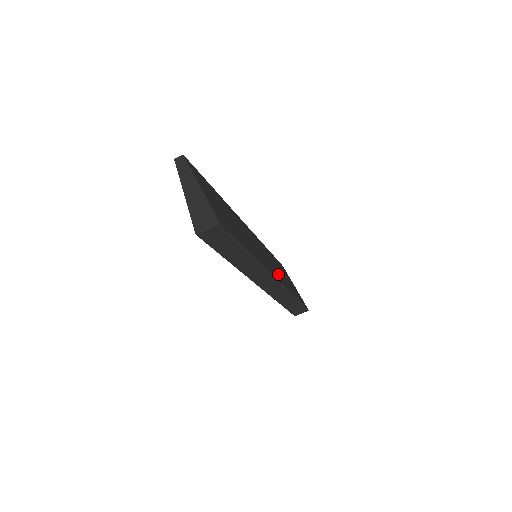
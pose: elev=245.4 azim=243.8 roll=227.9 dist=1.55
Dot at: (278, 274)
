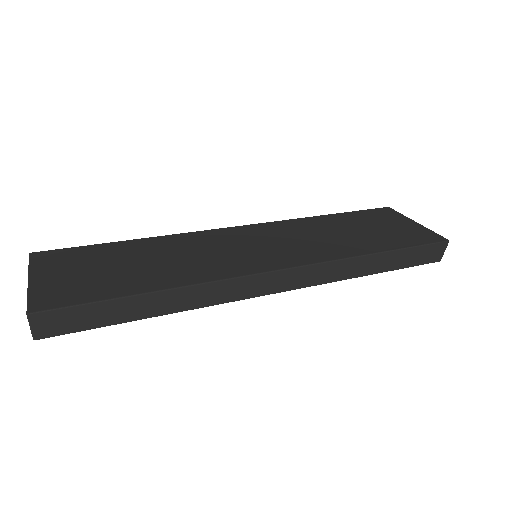
Dot at: (311, 250)
